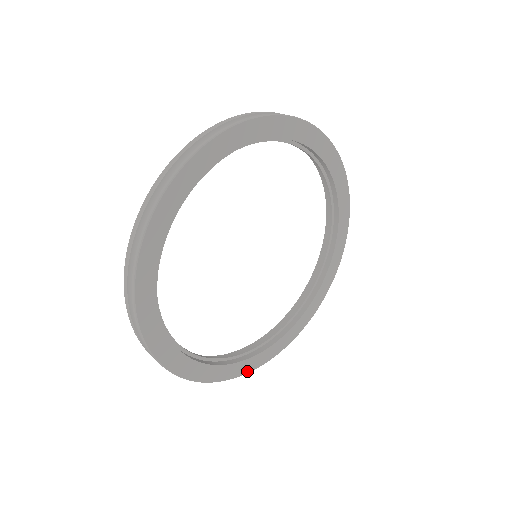
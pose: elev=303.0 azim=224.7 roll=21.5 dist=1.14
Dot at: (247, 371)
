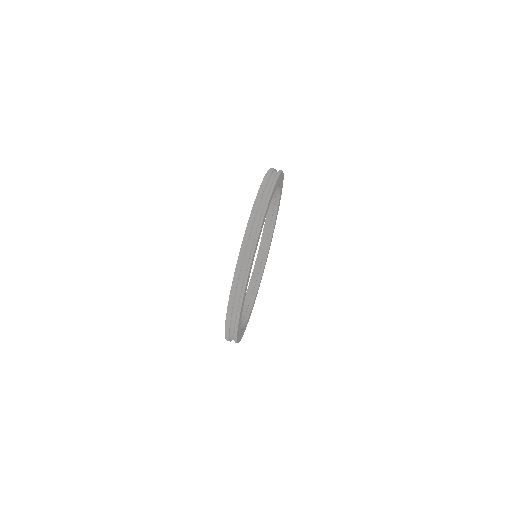
Dot at: occluded
